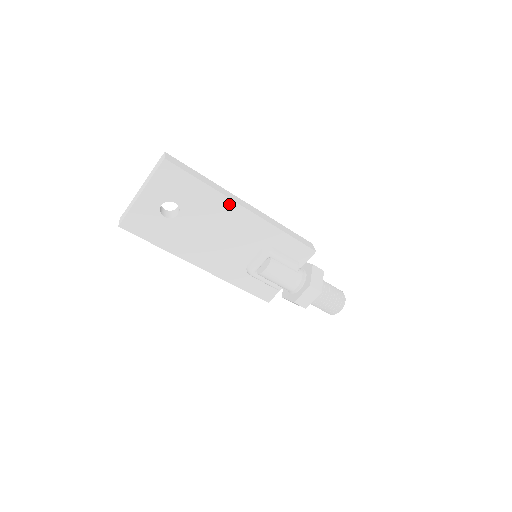
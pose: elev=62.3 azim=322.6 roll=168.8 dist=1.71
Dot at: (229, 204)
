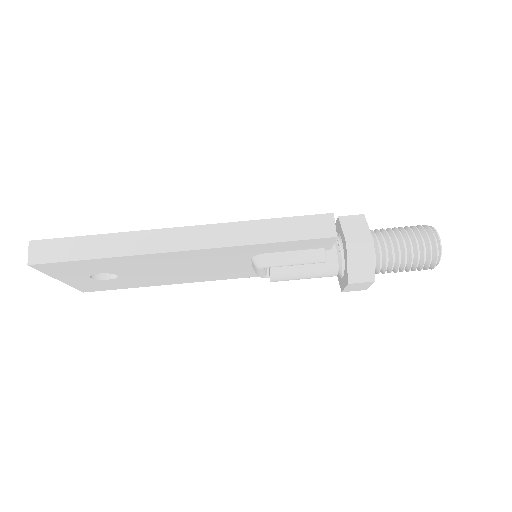
Dot at: (153, 256)
